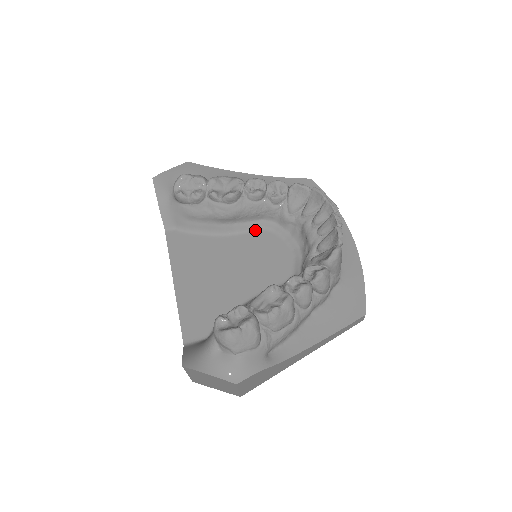
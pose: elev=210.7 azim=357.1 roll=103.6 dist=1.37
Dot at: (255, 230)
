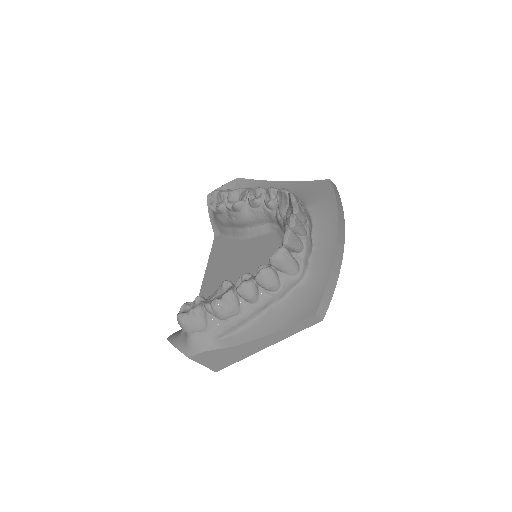
Dot at: (265, 233)
